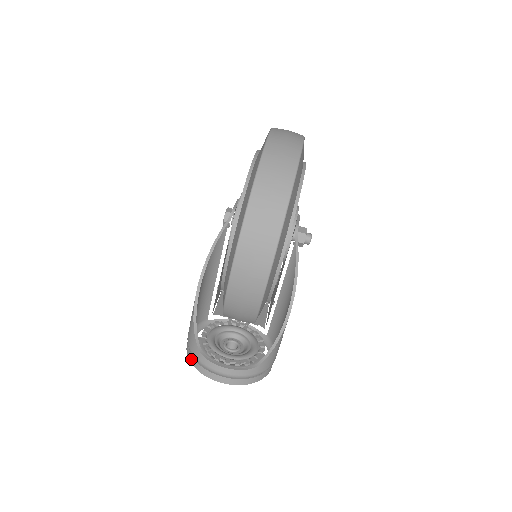
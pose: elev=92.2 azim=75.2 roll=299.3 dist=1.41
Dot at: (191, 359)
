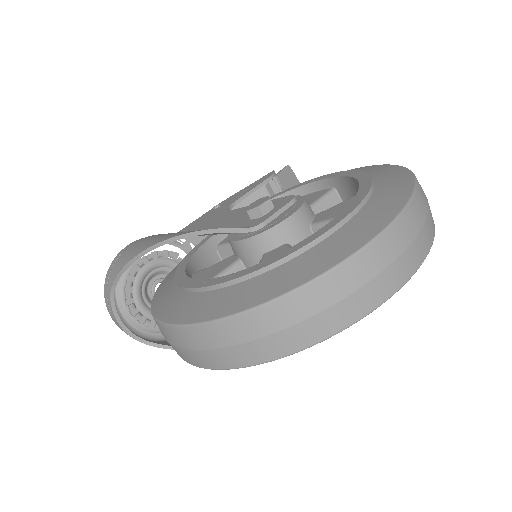
Dot at: (107, 275)
